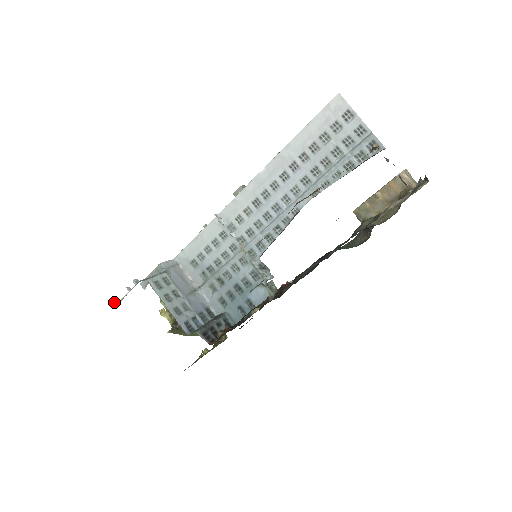
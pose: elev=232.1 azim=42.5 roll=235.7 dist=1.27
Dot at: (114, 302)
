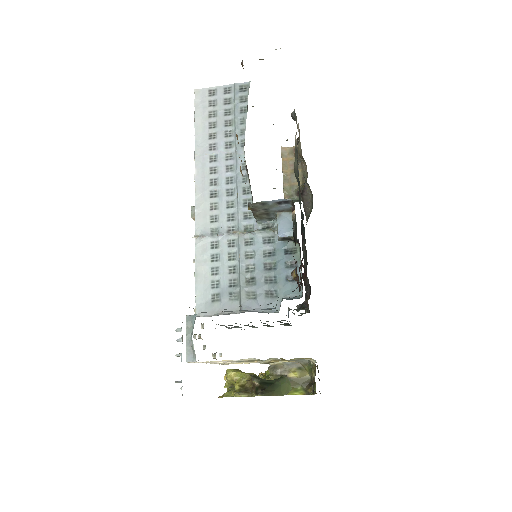
Dot at: (176, 382)
